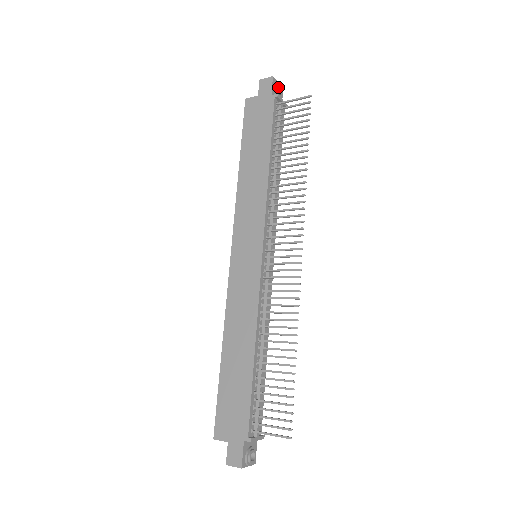
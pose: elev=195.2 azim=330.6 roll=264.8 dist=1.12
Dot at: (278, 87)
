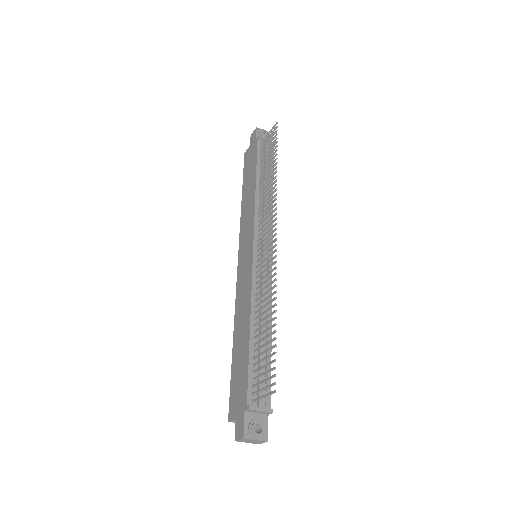
Dot at: (262, 133)
